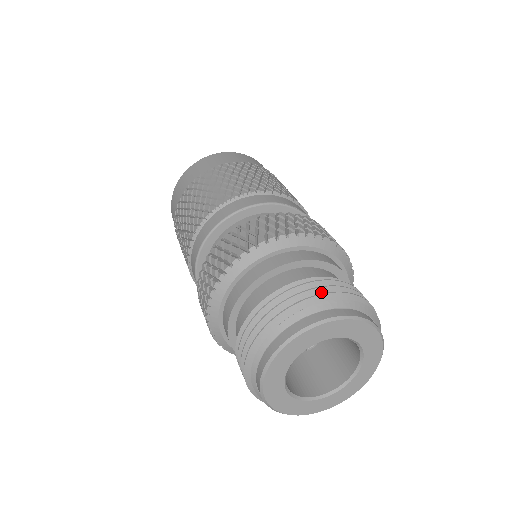
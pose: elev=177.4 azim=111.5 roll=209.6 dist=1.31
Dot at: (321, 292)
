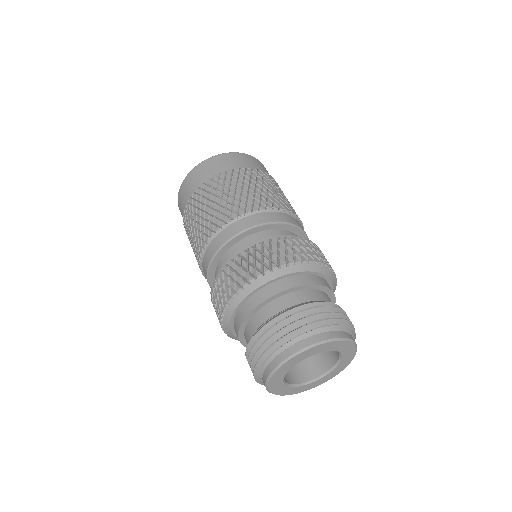
Dot at: (336, 316)
